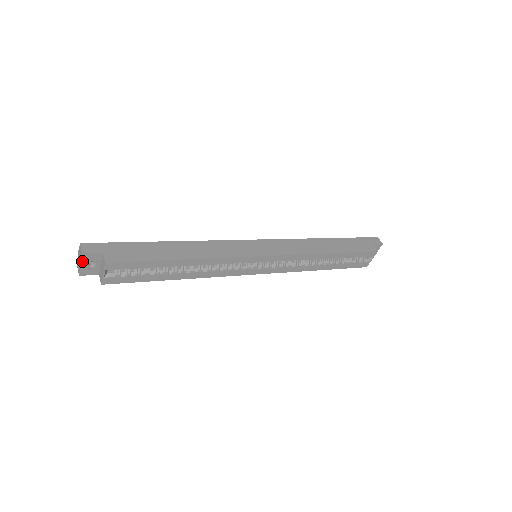
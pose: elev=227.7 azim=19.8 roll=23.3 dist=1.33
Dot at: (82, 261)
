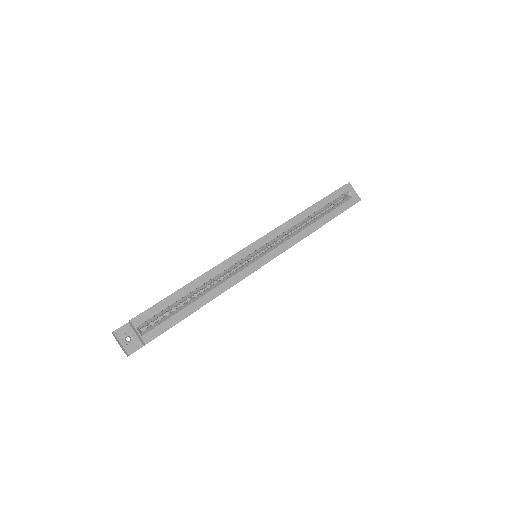
Dot at: (119, 340)
